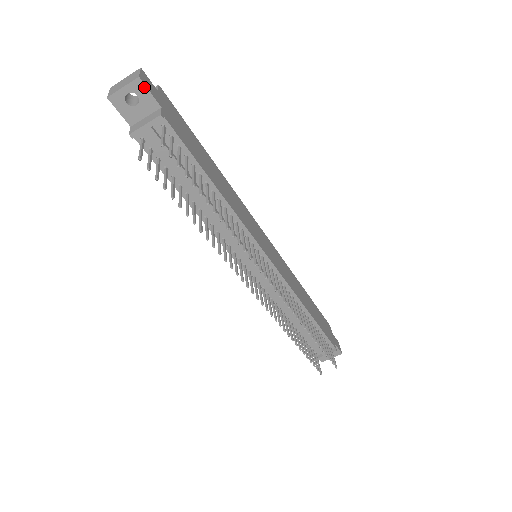
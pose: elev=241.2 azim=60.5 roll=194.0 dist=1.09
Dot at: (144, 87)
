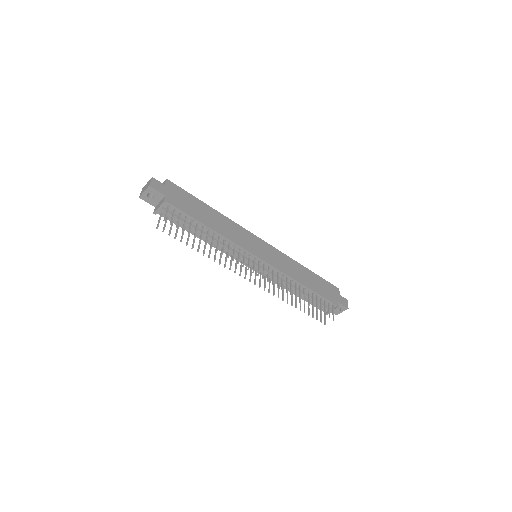
Dot at: (153, 189)
